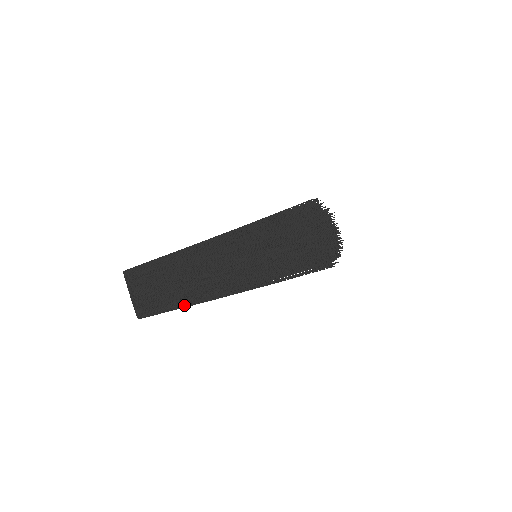
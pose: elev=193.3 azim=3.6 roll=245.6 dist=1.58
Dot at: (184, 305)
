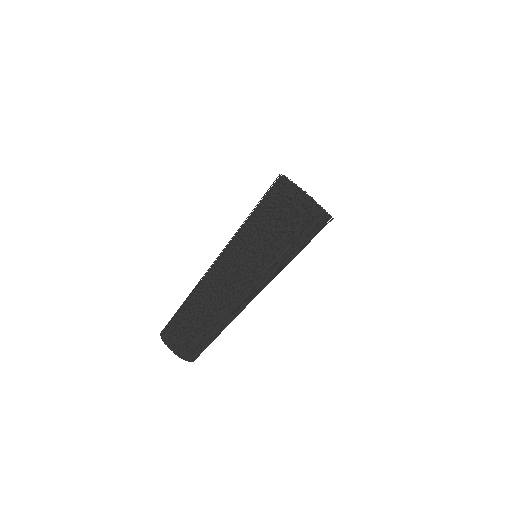
Dot at: occluded
